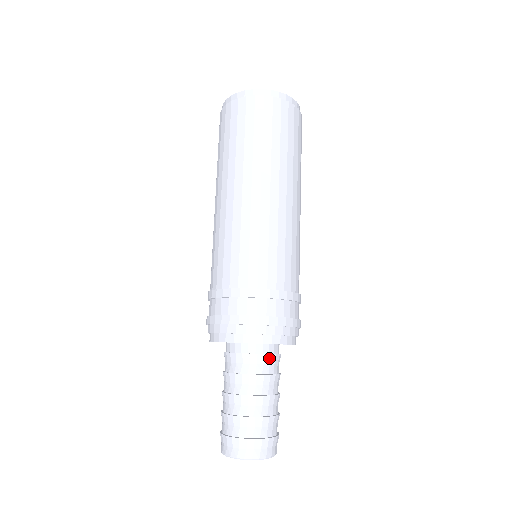
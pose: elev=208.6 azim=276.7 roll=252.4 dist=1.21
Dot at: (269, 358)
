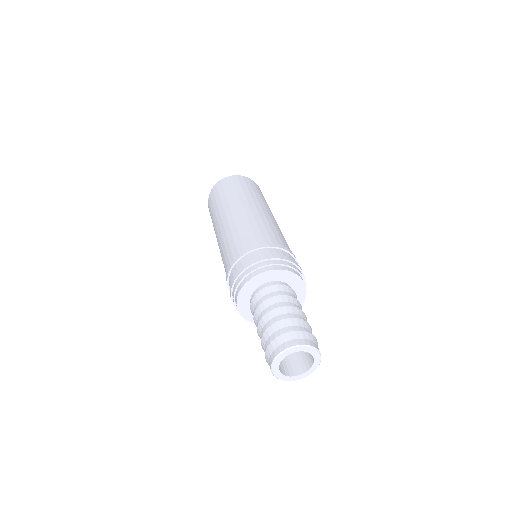
Dot at: (276, 287)
